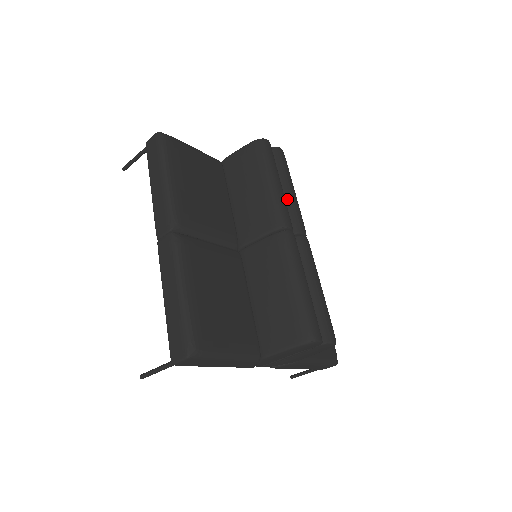
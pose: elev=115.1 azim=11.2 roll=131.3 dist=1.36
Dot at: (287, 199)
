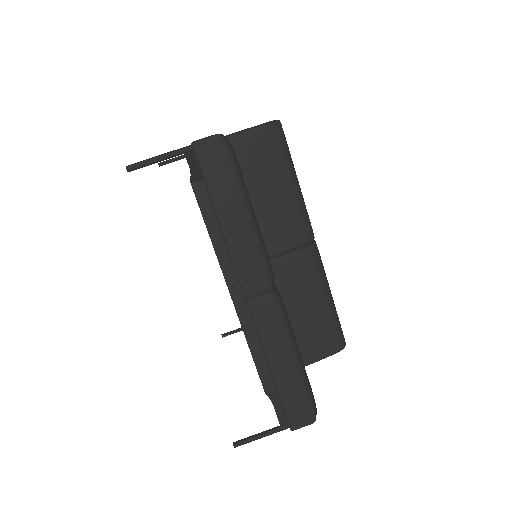
Dot at: occluded
